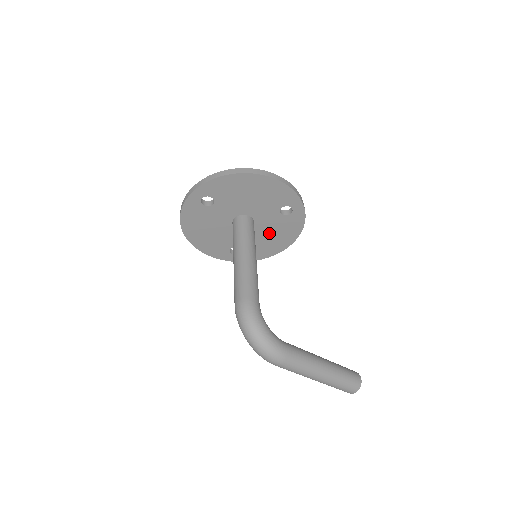
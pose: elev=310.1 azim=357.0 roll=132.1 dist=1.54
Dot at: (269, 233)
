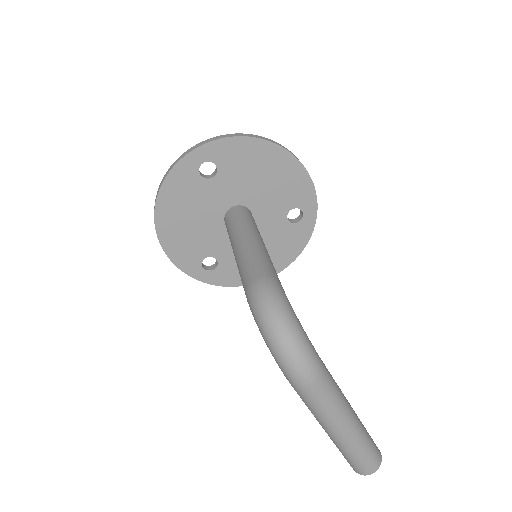
Dot at: occluded
